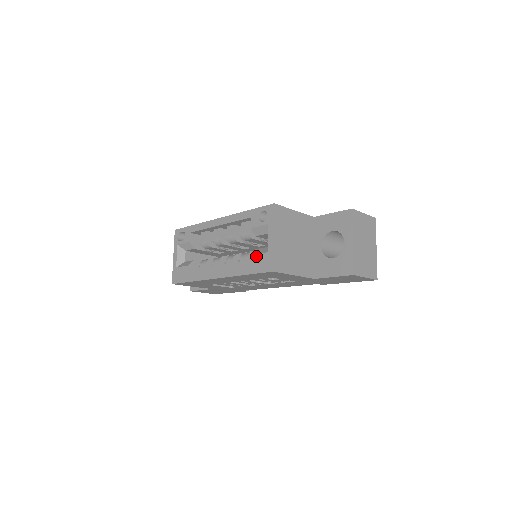
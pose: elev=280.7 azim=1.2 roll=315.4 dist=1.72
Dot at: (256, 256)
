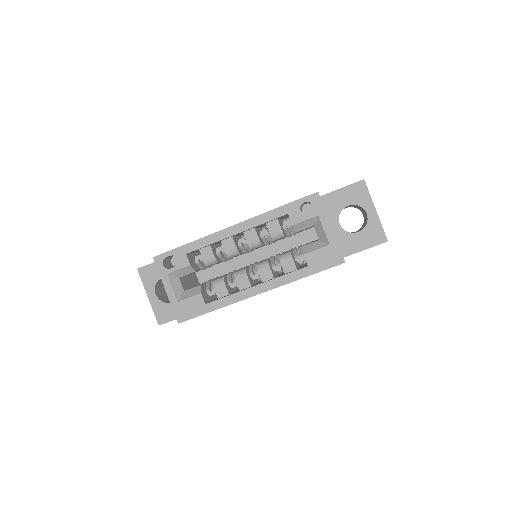
Dot at: (314, 253)
